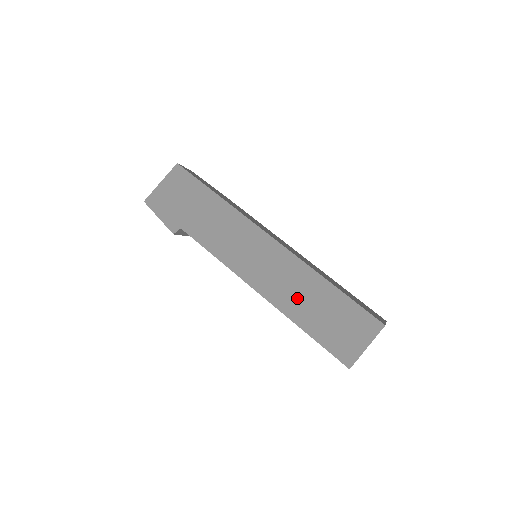
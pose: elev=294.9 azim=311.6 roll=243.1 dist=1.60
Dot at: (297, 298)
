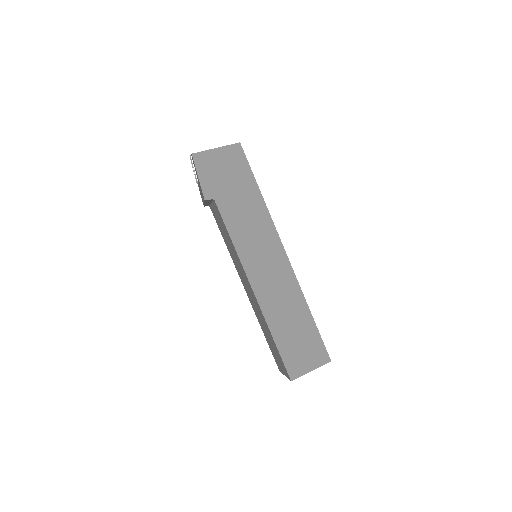
Dot at: (281, 310)
